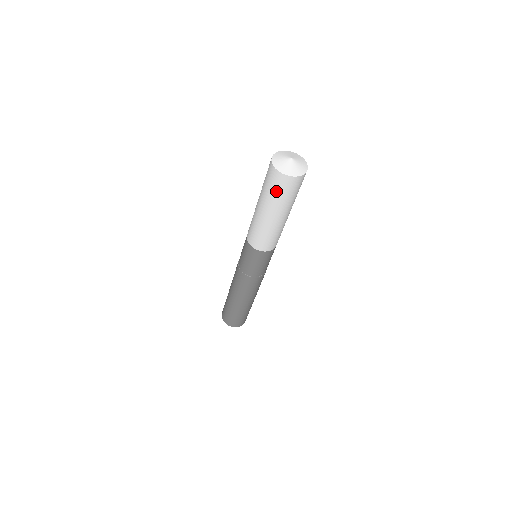
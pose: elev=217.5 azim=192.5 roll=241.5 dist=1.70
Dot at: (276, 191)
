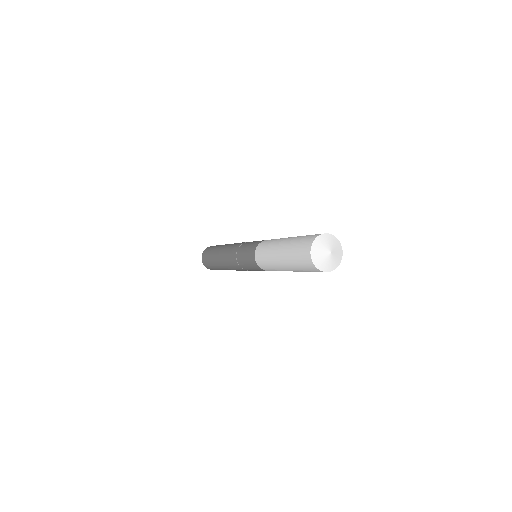
Dot at: (299, 261)
